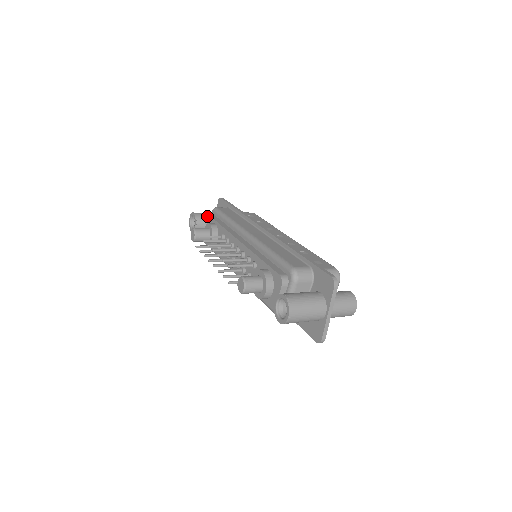
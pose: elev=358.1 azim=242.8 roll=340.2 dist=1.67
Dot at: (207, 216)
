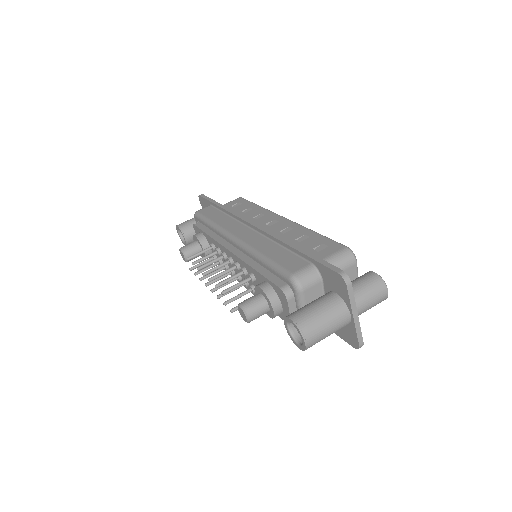
Dot at: (193, 223)
